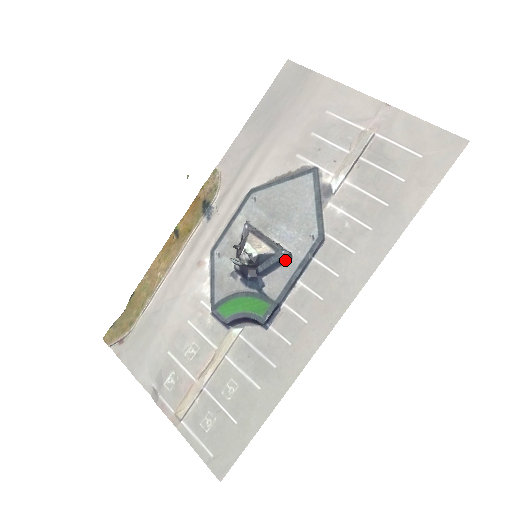
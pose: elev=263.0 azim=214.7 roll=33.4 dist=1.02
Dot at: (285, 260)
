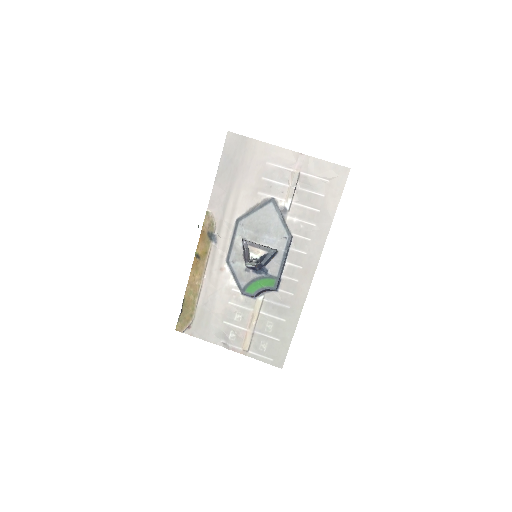
Dot at: (275, 254)
